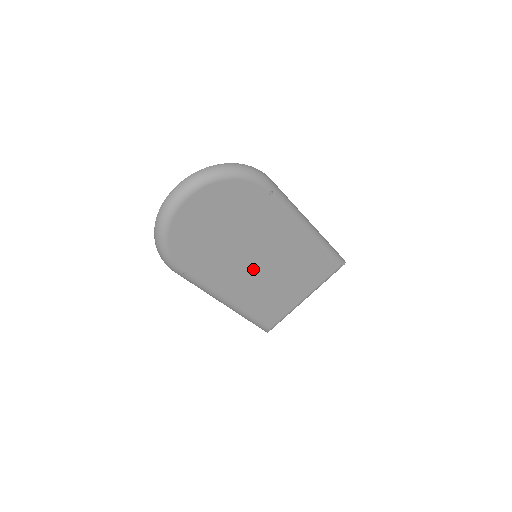
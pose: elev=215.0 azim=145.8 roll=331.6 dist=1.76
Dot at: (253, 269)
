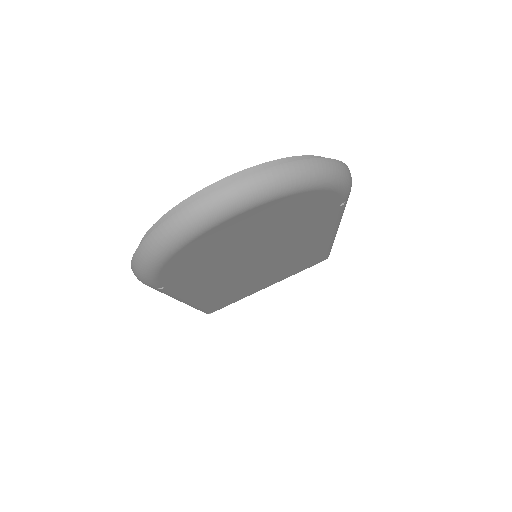
Dot at: (245, 273)
